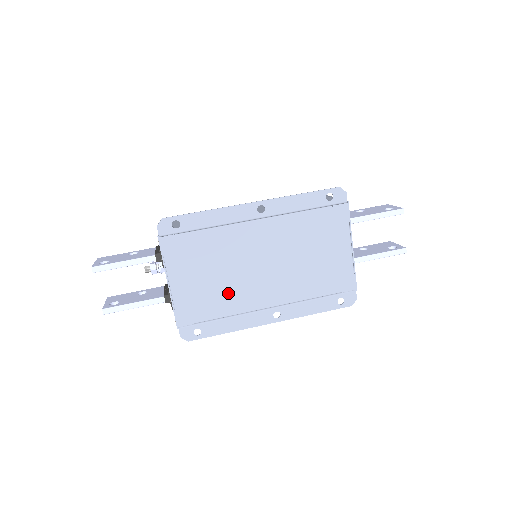
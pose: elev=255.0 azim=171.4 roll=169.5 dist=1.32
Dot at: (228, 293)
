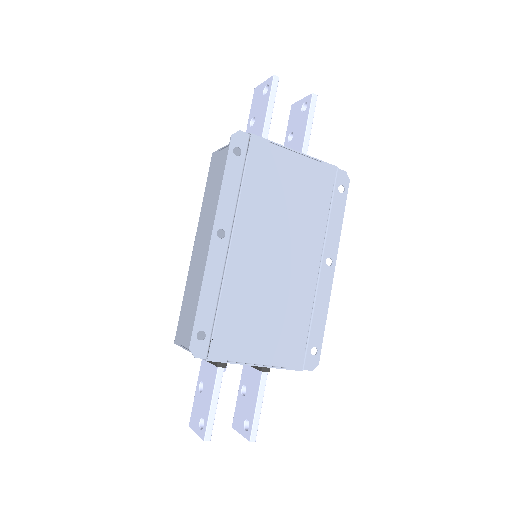
Dot at: (290, 305)
